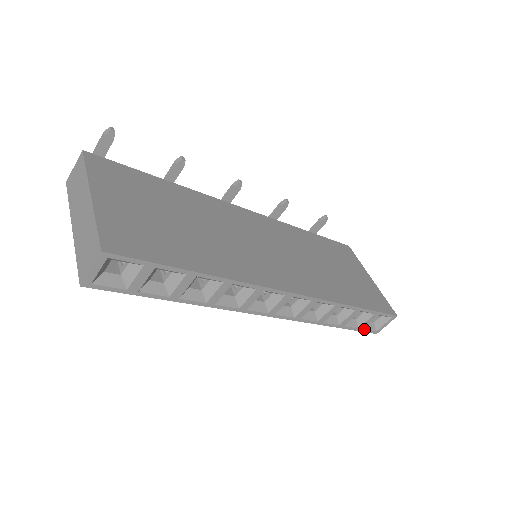
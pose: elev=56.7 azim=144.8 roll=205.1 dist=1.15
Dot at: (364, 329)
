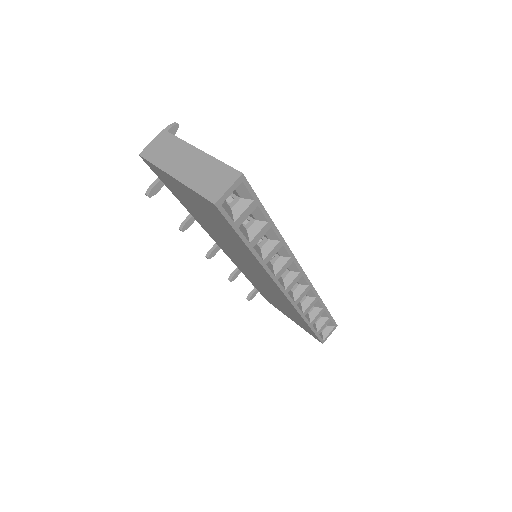
Dot at: (319, 335)
